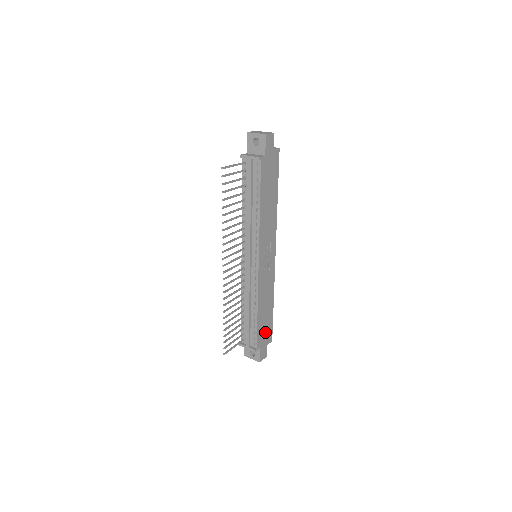
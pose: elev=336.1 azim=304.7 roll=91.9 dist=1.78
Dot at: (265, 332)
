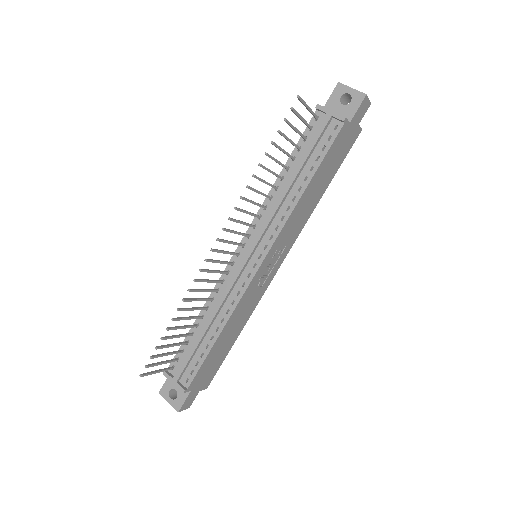
Dot at: (208, 370)
